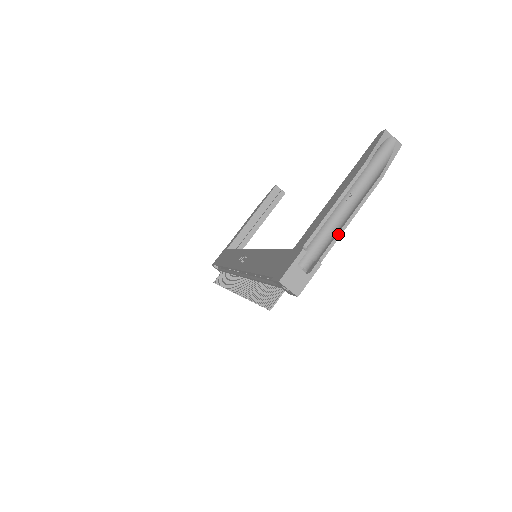
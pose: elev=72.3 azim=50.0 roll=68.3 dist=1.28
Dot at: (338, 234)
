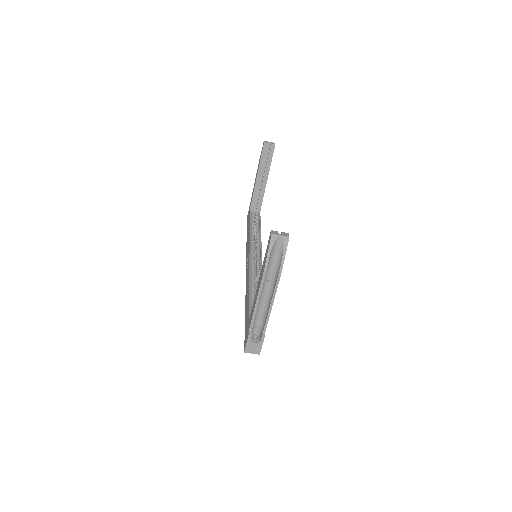
Dot at: (268, 315)
